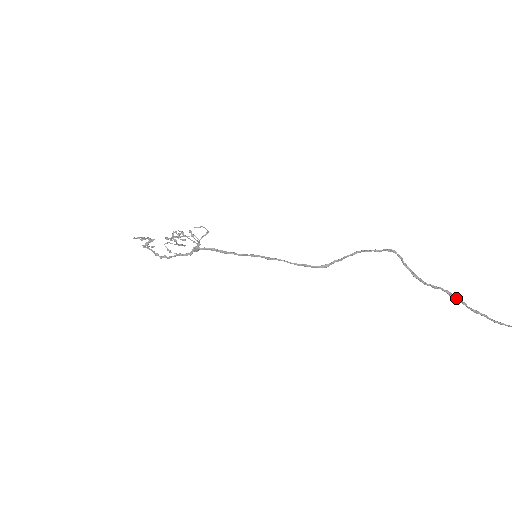
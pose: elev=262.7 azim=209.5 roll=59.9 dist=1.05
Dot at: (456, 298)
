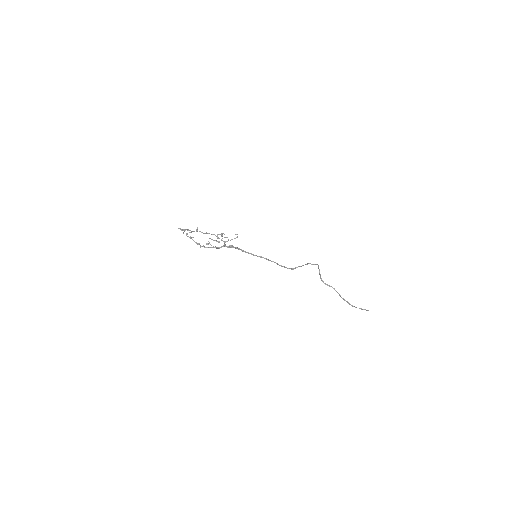
Dot at: (337, 292)
